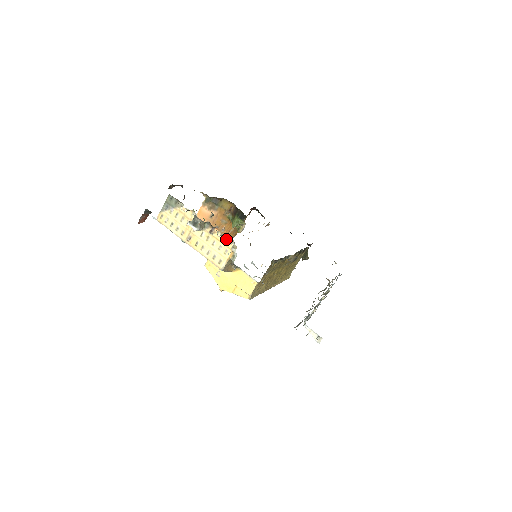
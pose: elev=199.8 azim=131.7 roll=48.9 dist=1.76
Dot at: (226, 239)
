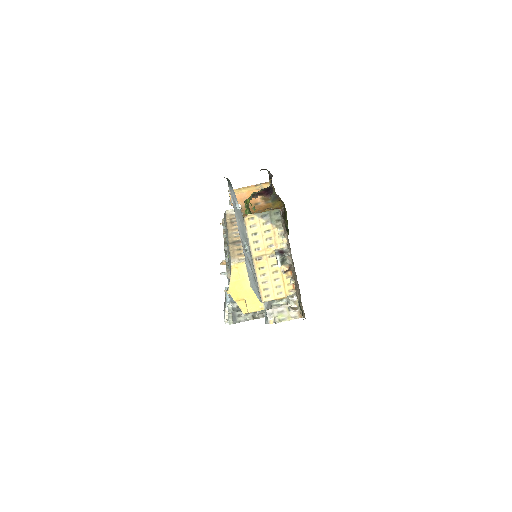
Dot at: (290, 285)
